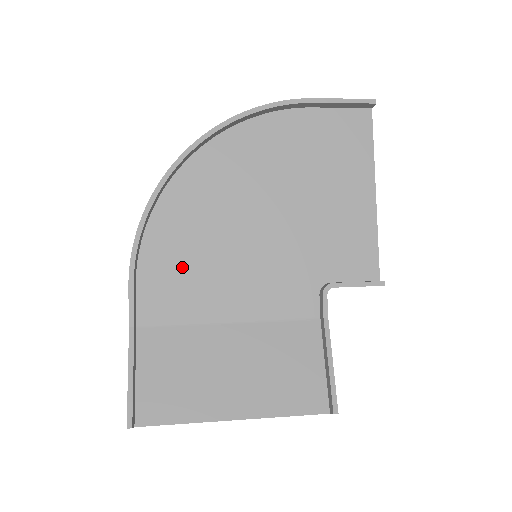
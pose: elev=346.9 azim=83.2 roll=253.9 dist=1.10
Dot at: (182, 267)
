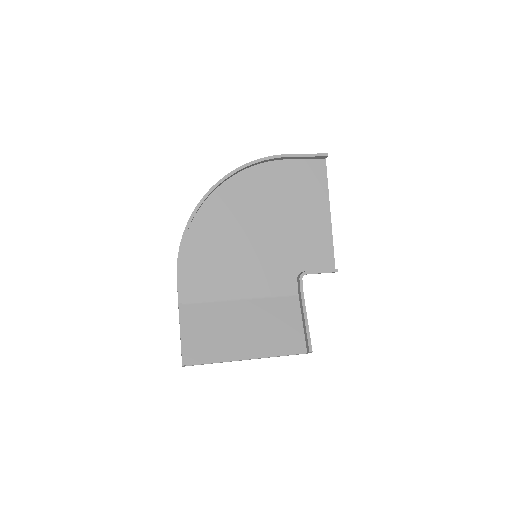
Dot at: (209, 265)
